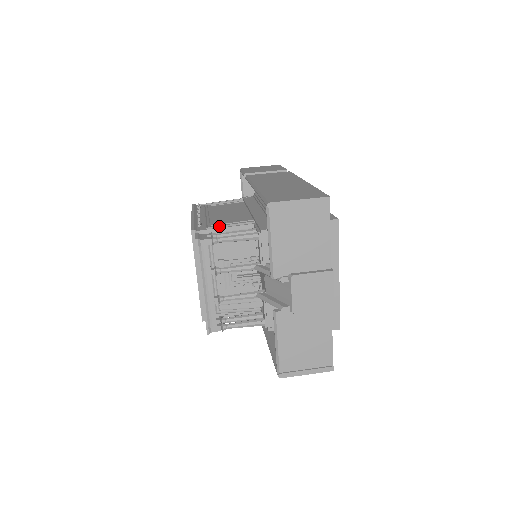
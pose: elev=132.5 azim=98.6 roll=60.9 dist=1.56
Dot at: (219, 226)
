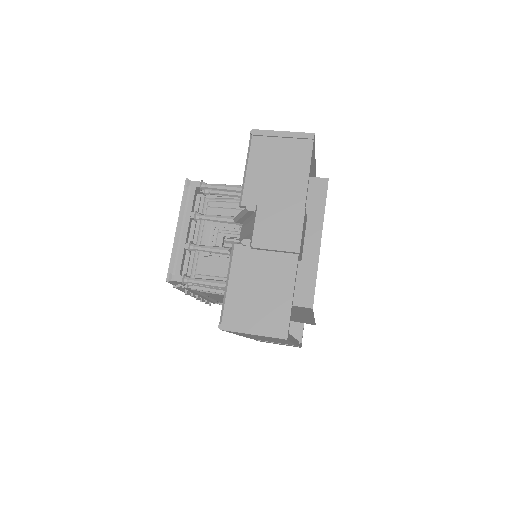
Dot at: (219, 195)
